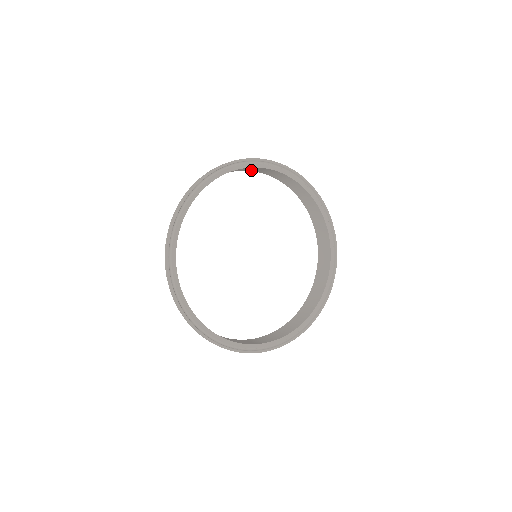
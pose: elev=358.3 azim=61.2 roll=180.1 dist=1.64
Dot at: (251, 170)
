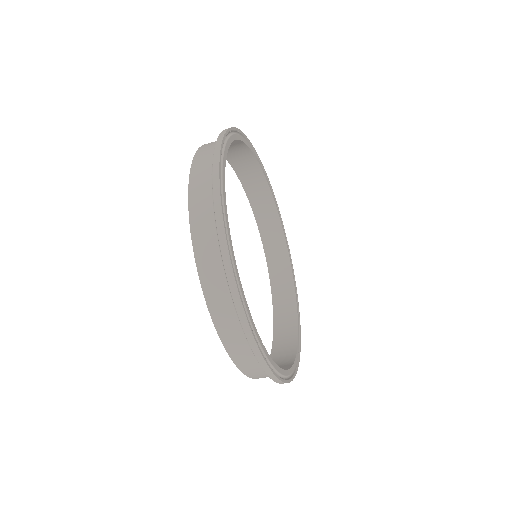
Dot at: (248, 189)
